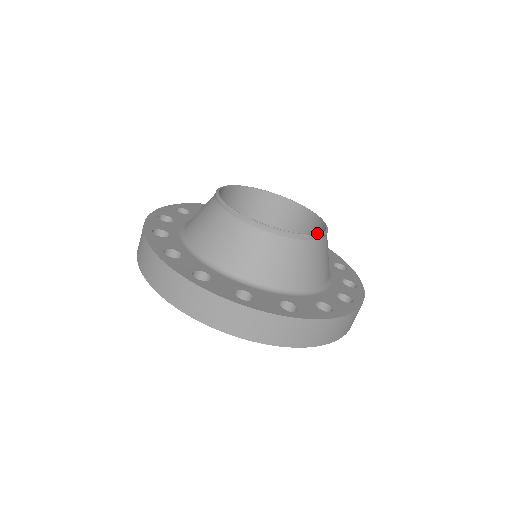
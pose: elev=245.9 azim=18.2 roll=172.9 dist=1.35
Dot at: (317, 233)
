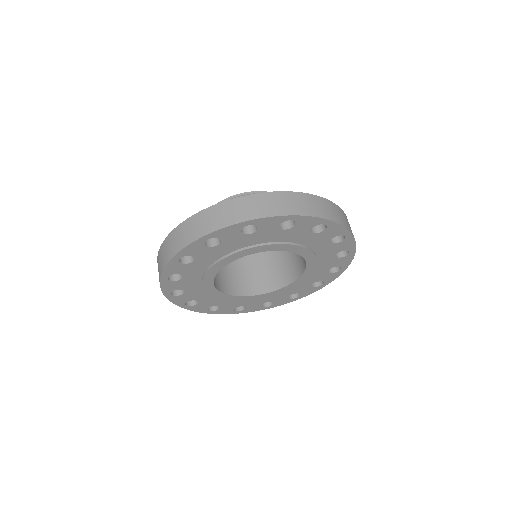
Dot at: occluded
